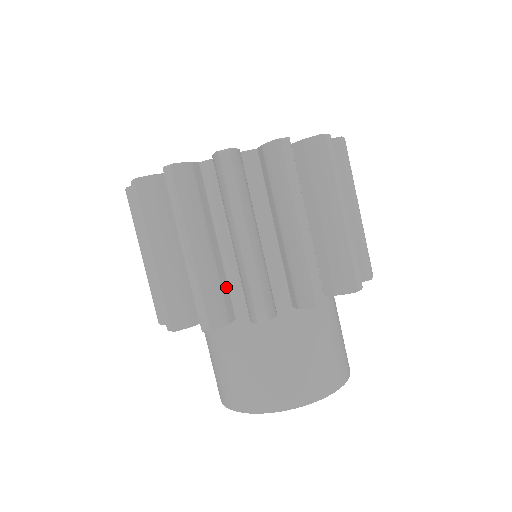
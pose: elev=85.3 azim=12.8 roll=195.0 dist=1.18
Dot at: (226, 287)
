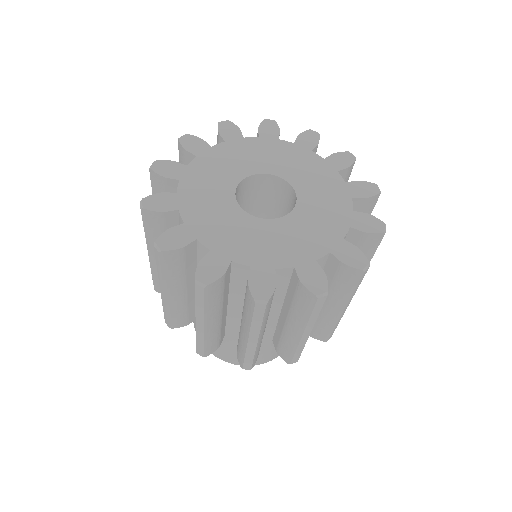
Dot at: occluded
